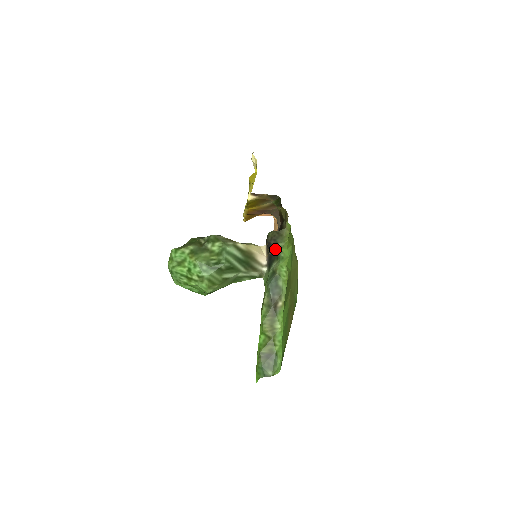
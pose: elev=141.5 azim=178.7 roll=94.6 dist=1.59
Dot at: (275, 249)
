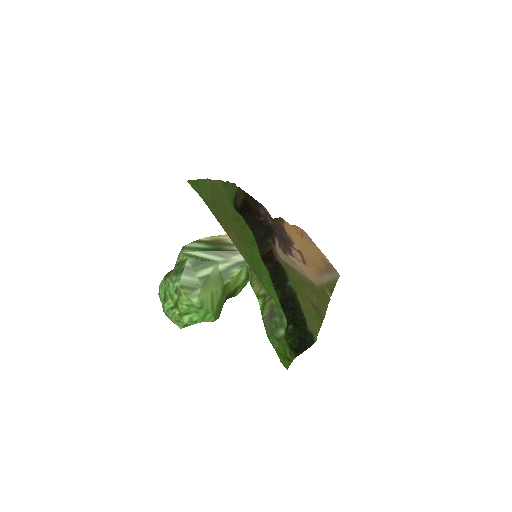
Dot at: occluded
